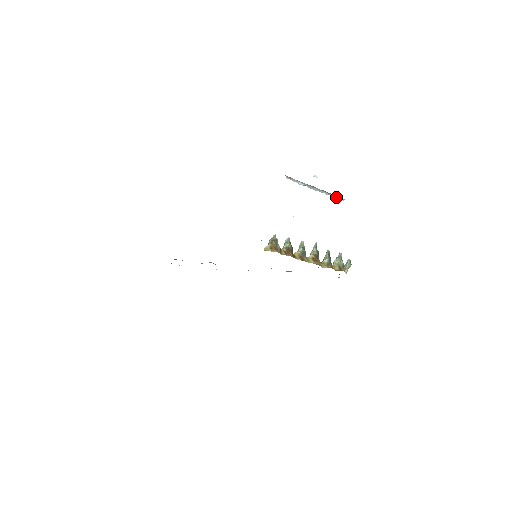
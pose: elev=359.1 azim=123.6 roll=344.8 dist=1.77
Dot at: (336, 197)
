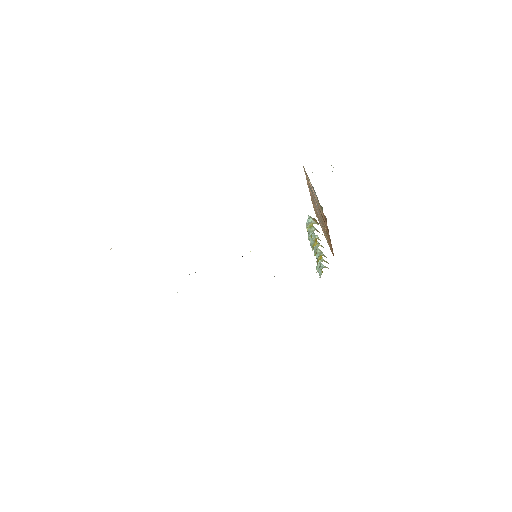
Dot at: occluded
